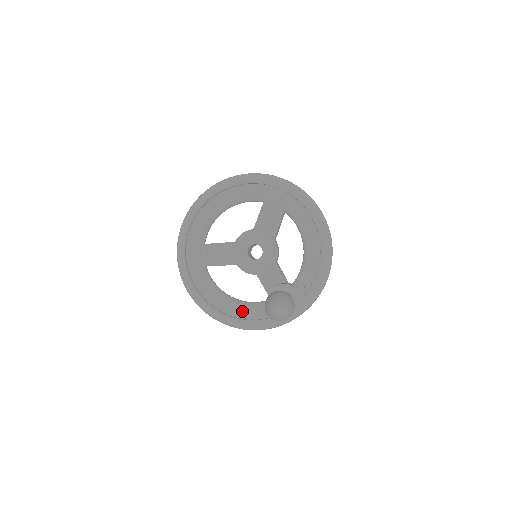
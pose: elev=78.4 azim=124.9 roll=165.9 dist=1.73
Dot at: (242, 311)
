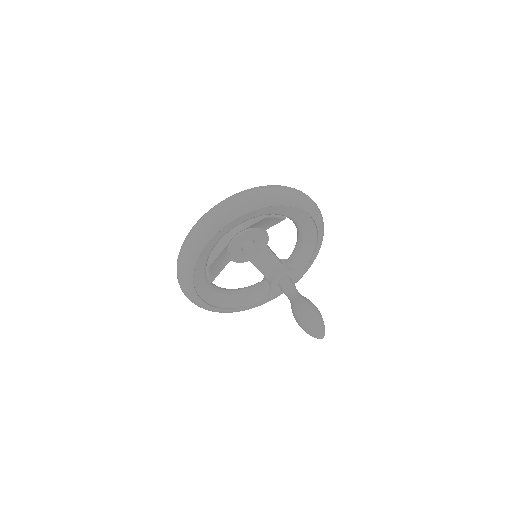
Dot at: (248, 300)
